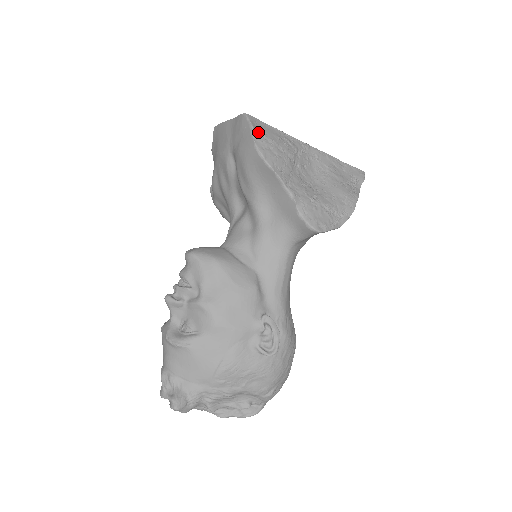
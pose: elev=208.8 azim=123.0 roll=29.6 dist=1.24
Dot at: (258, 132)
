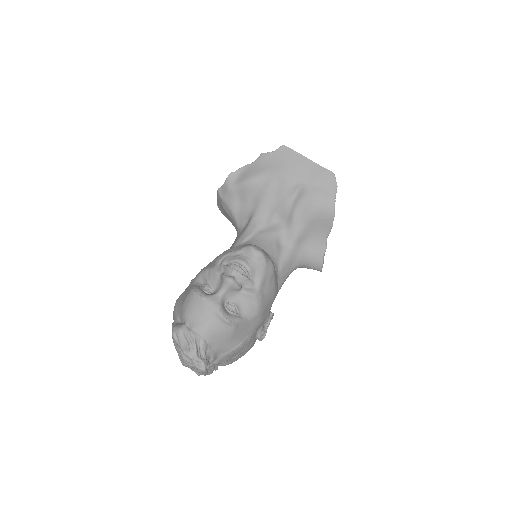
Dot at: occluded
